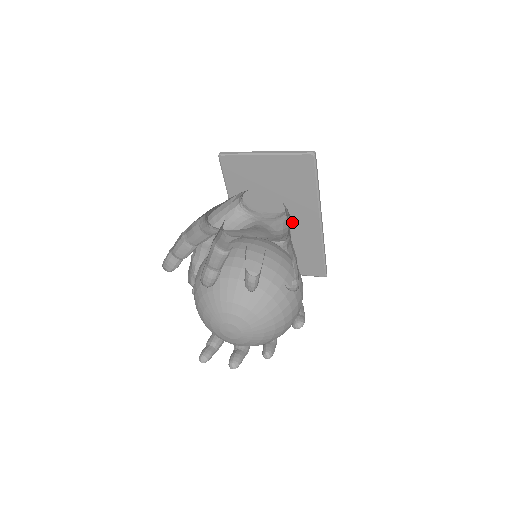
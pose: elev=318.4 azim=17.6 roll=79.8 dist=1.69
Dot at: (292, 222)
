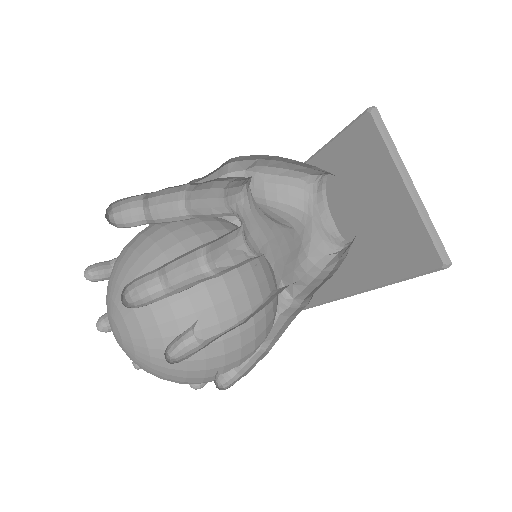
Dot at: occluded
